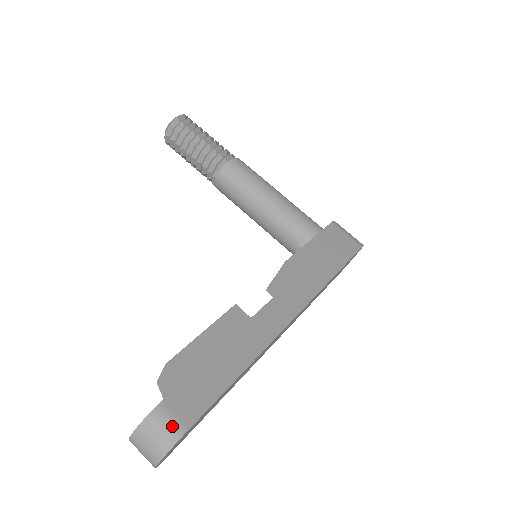
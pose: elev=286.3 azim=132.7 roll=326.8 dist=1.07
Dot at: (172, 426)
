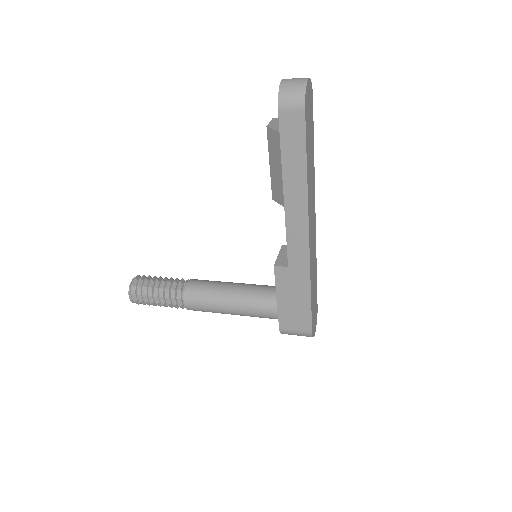
Dot at: occluded
